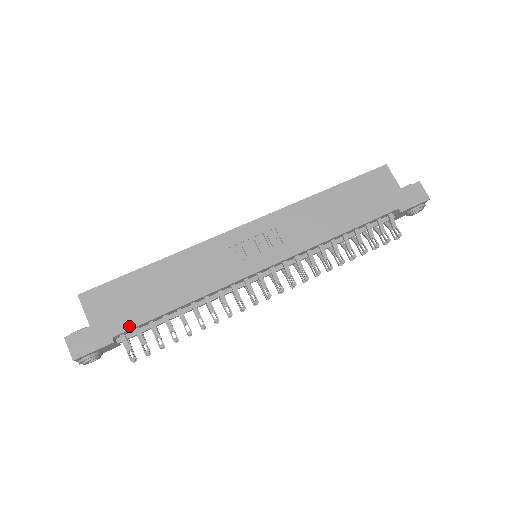
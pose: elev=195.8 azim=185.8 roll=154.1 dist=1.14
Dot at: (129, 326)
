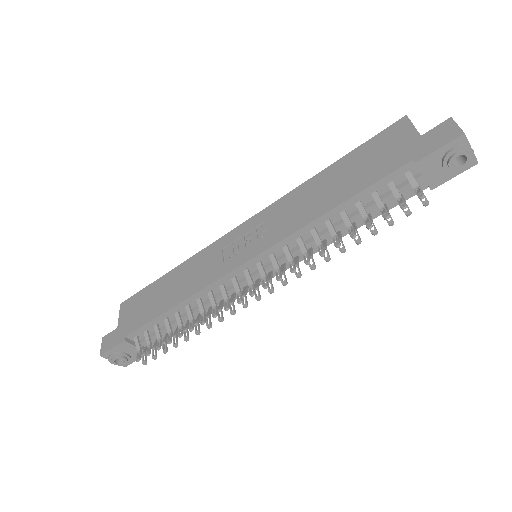
Dot at: (137, 327)
